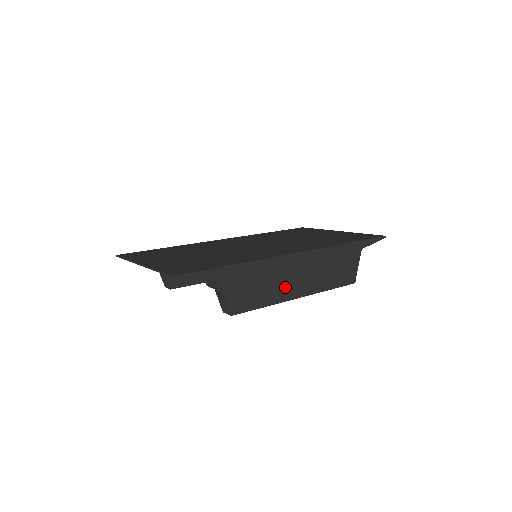
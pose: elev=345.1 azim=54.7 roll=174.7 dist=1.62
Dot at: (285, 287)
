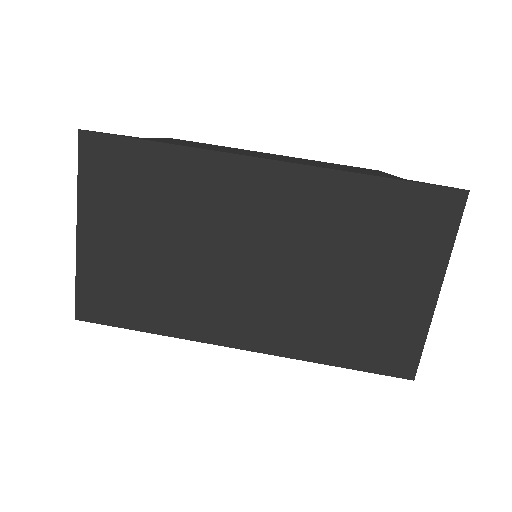
Dot at: occluded
